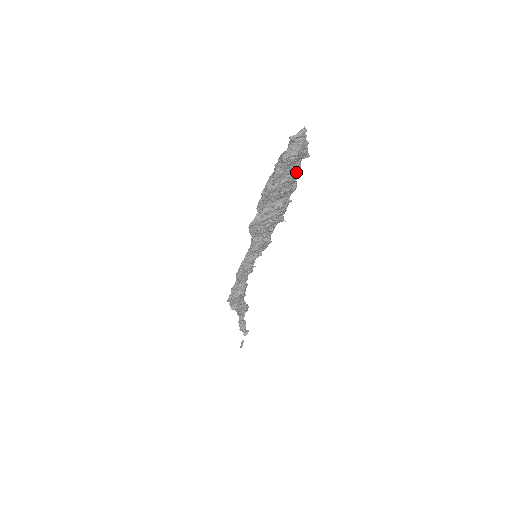
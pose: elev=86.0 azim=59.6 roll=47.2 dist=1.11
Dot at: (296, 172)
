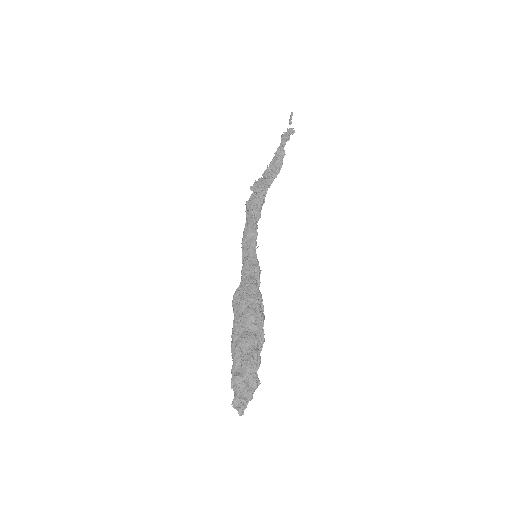
Dot at: occluded
